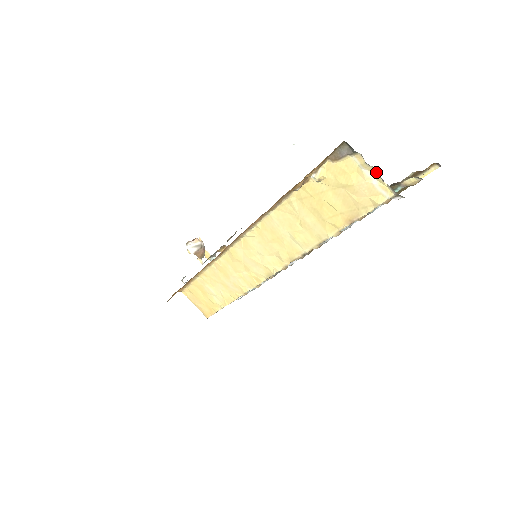
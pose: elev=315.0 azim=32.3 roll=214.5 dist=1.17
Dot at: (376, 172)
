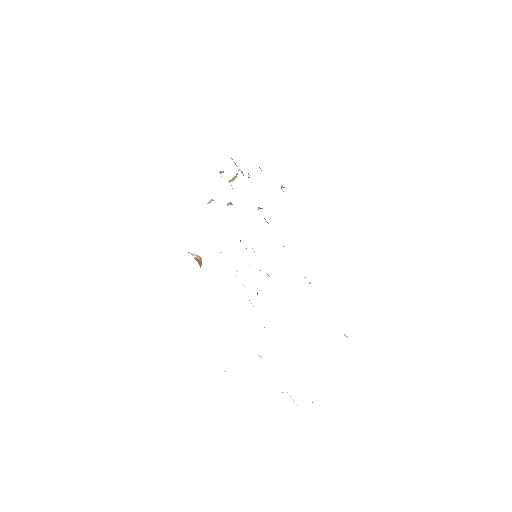
Dot at: occluded
